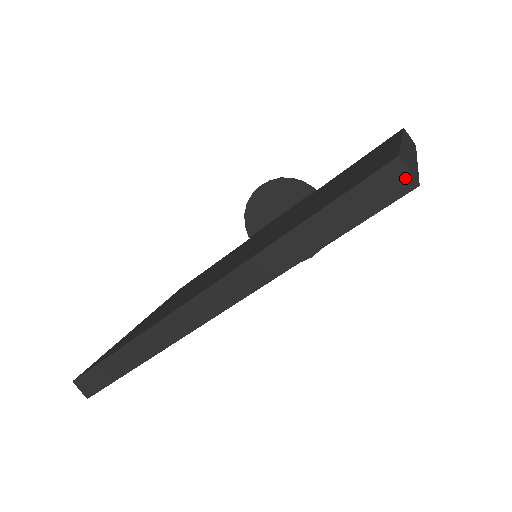
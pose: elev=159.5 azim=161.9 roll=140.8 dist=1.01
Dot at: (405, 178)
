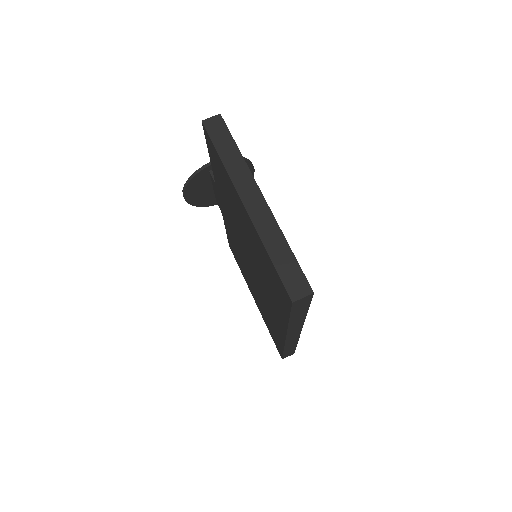
Dot at: (305, 298)
